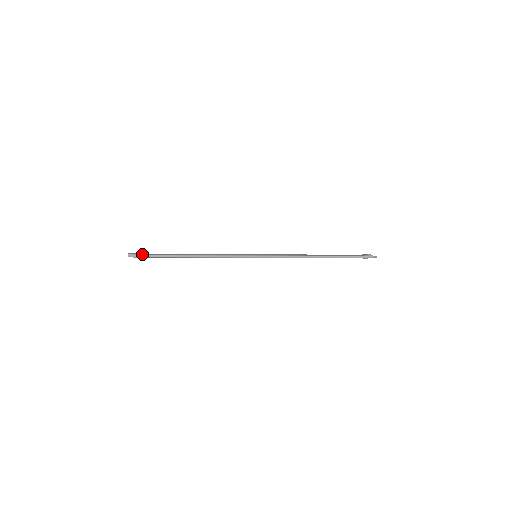
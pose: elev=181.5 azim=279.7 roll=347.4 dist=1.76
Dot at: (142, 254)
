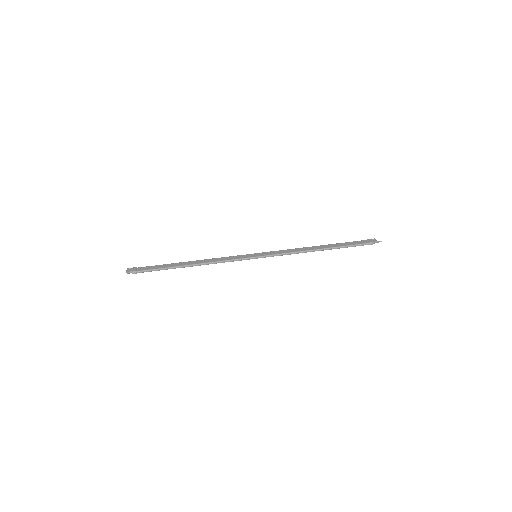
Dot at: (141, 269)
